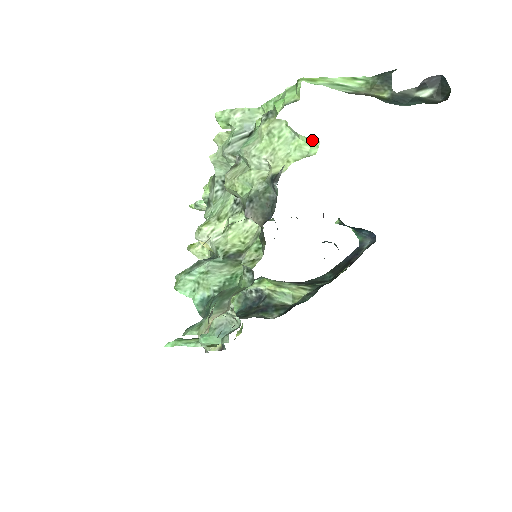
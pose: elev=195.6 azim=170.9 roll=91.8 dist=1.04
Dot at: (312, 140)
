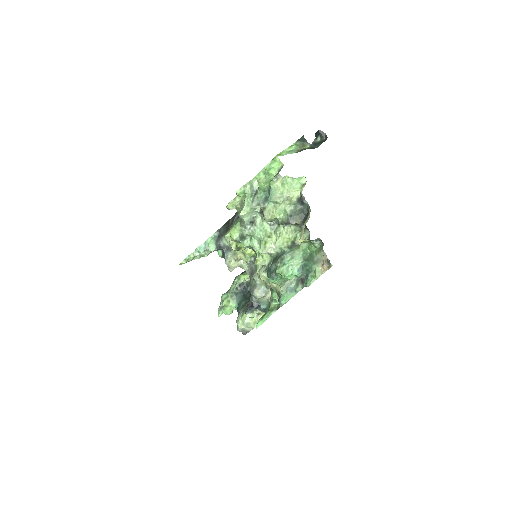
Dot at: (302, 177)
